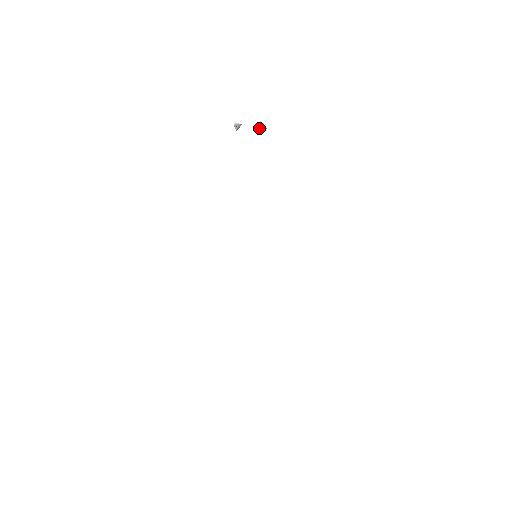
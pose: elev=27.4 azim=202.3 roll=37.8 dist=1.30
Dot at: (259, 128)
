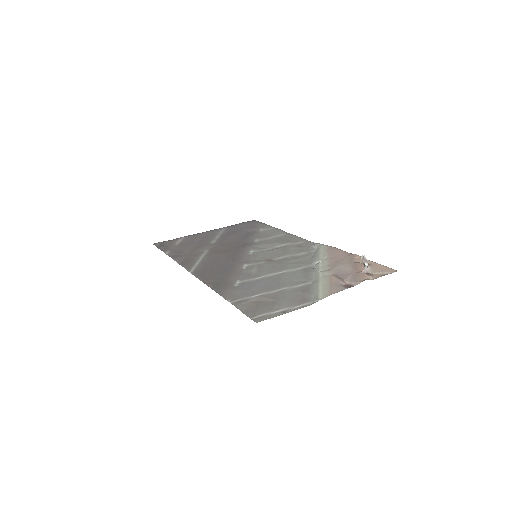
Dot at: (364, 256)
